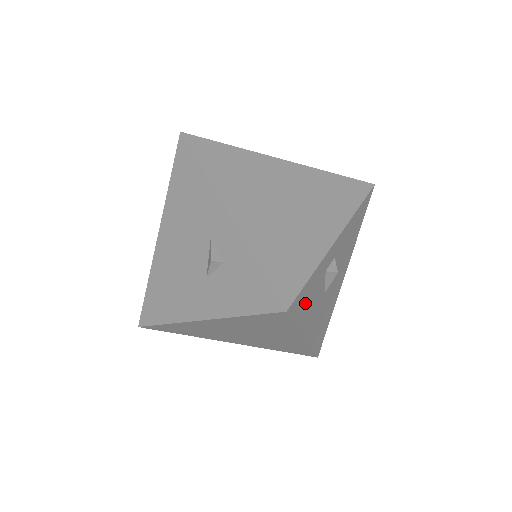
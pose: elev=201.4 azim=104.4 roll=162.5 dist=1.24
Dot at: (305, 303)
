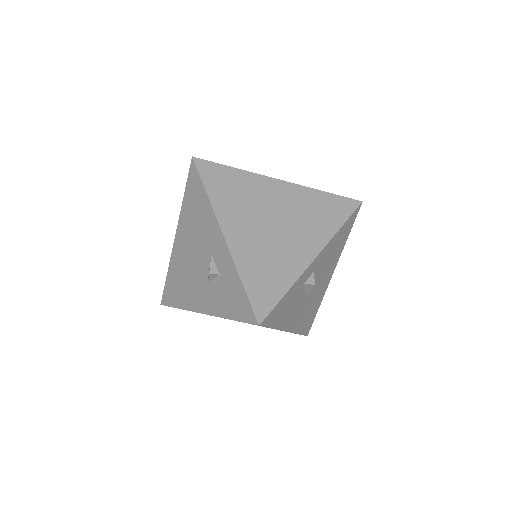
Dot at: (281, 312)
